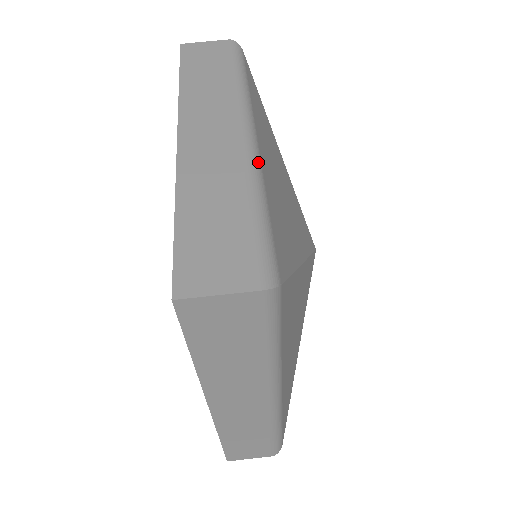
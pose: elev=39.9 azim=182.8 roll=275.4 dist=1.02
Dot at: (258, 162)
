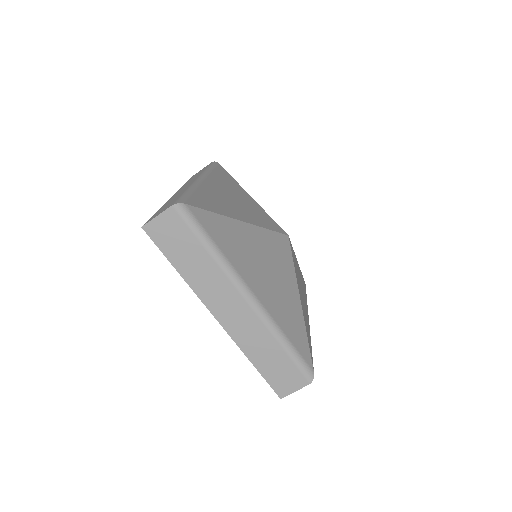
Dot at: (198, 183)
